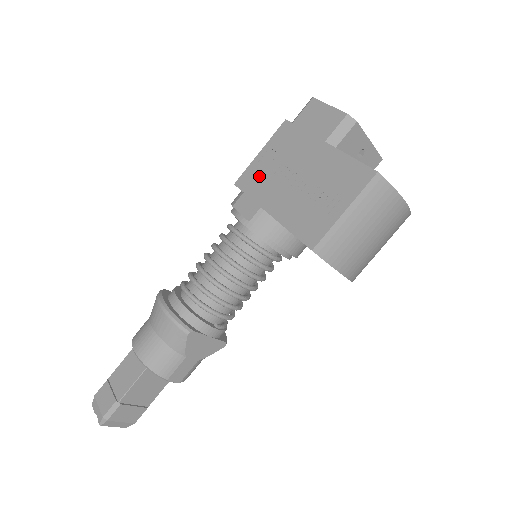
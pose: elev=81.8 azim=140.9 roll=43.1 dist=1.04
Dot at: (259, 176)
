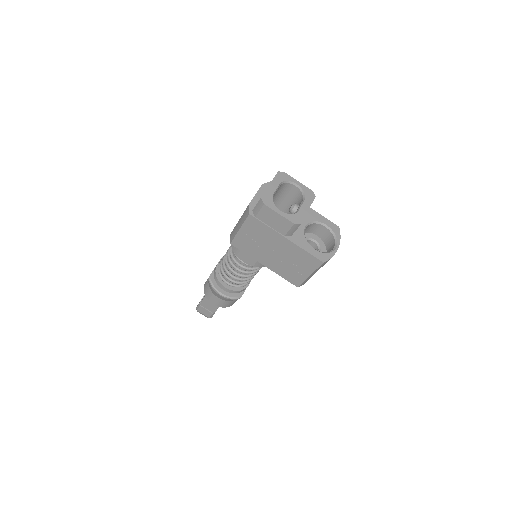
Dot at: (247, 244)
